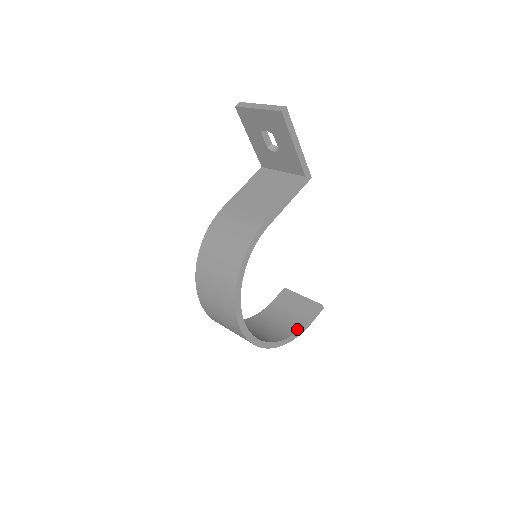
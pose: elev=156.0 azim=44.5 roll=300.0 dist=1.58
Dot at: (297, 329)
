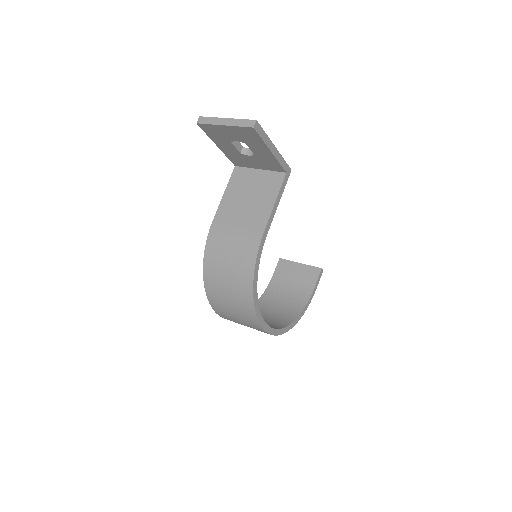
Dot at: (306, 300)
